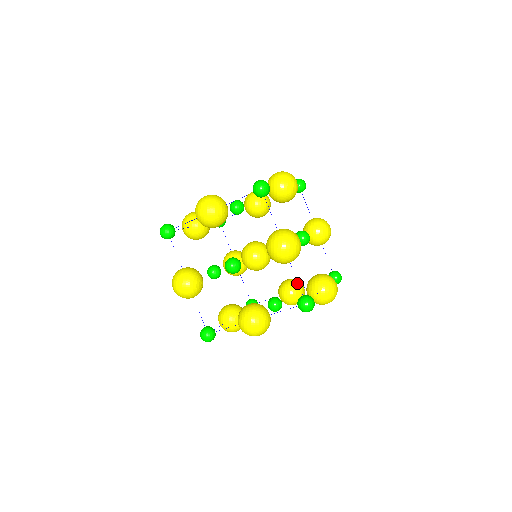
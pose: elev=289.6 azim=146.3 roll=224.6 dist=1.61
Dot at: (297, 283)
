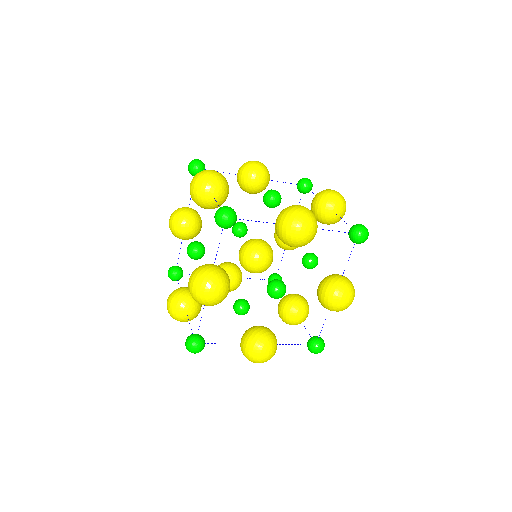
Dot at: (324, 217)
